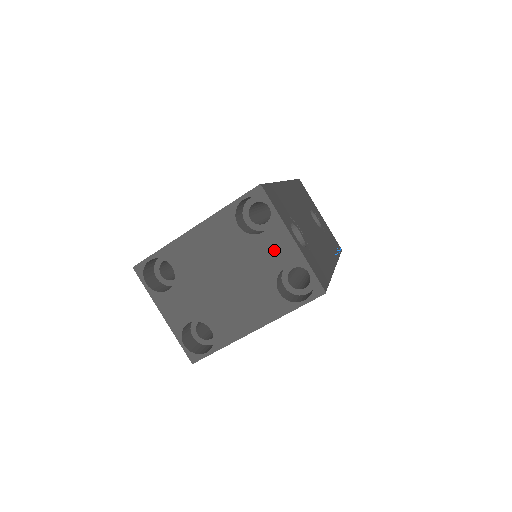
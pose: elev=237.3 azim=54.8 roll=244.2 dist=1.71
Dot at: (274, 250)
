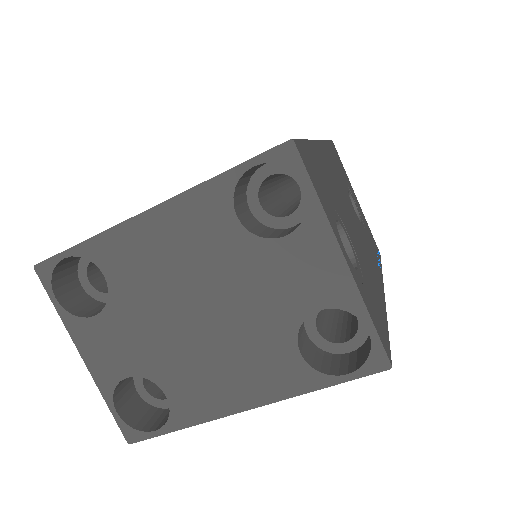
Dot at: (302, 274)
